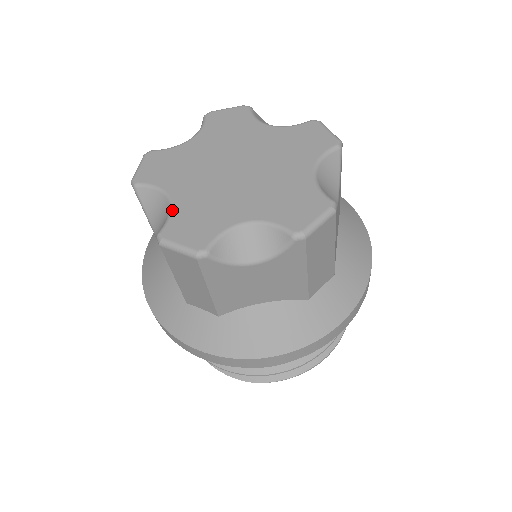
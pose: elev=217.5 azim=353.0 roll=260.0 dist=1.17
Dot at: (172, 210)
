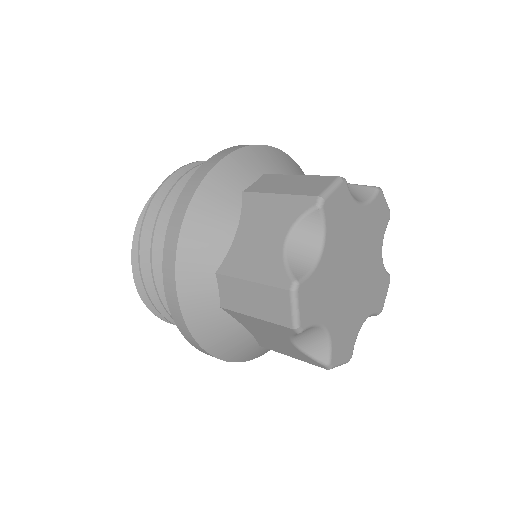
Dot at: (316, 269)
